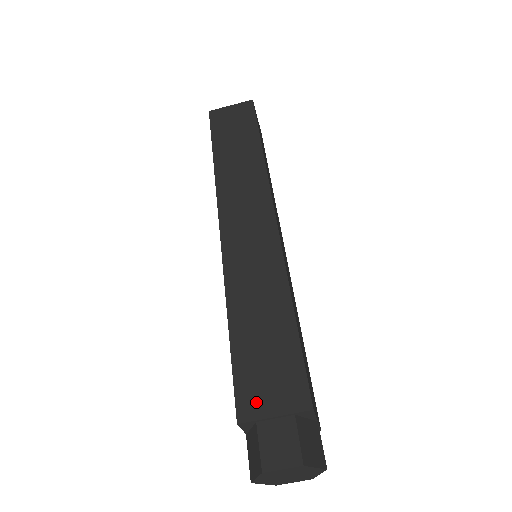
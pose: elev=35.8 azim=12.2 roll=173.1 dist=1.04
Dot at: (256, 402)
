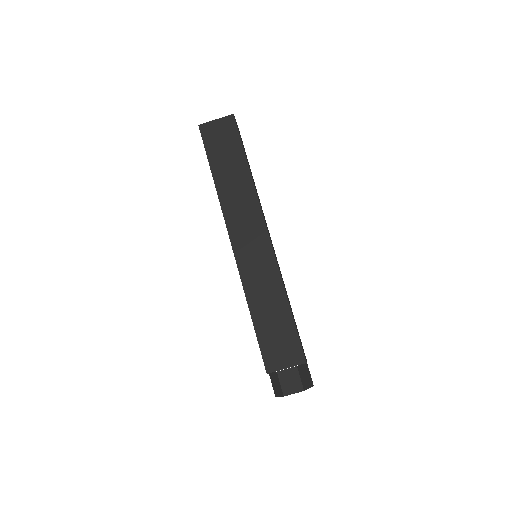
Dot at: (275, 361)
